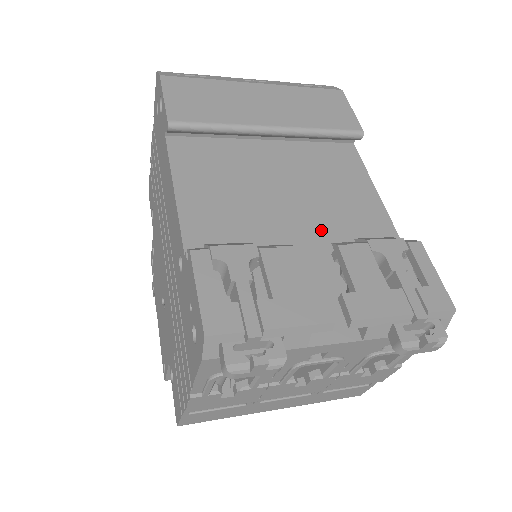
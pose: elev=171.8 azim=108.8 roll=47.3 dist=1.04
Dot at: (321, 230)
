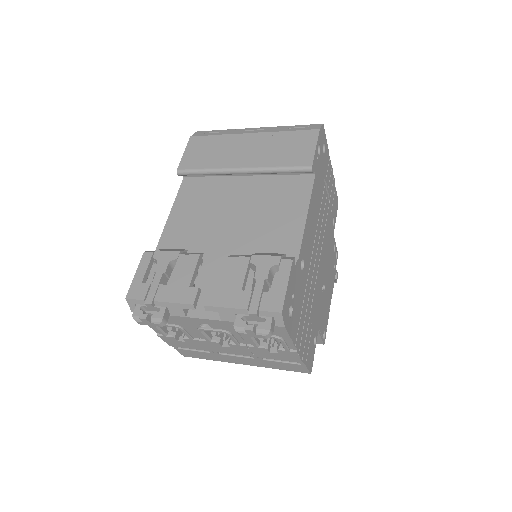
Dot at: (242, 244)
